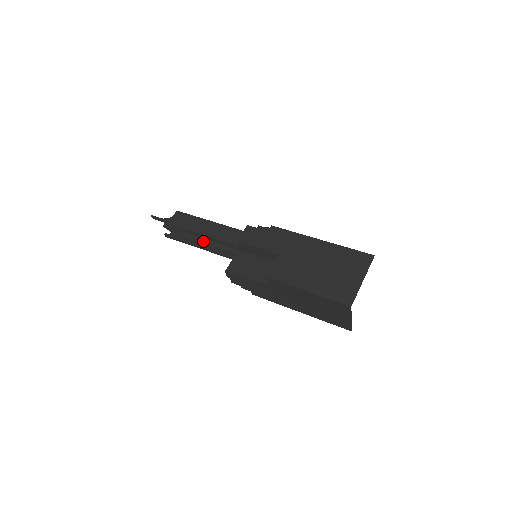
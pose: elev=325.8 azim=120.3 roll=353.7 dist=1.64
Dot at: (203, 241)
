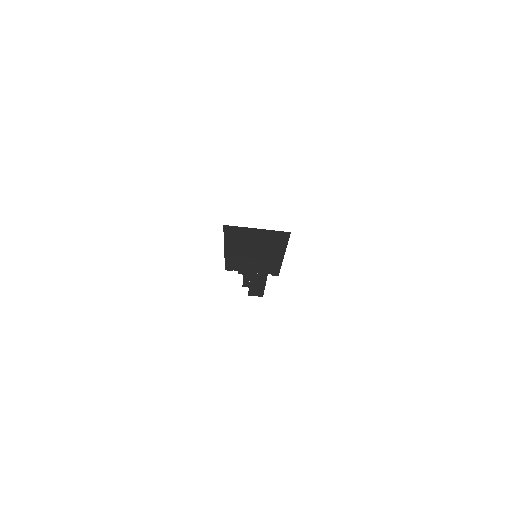
Dot at: occluded
